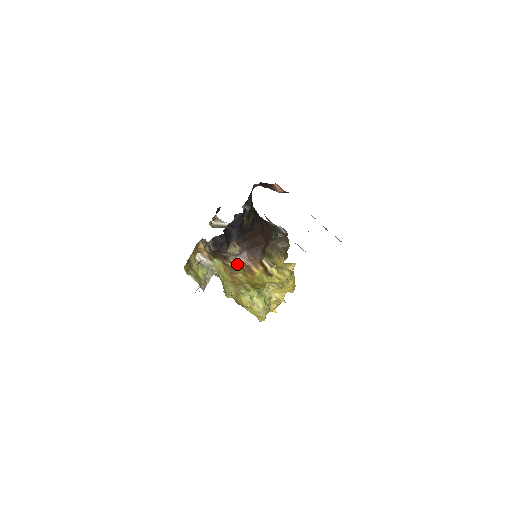
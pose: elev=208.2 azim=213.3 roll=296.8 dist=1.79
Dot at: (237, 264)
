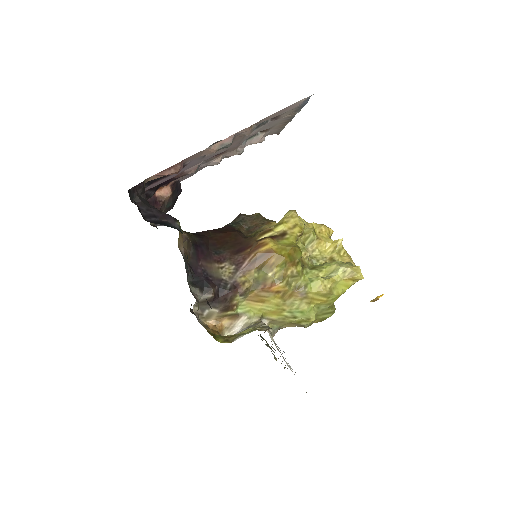
Dot at: (250, 274)
